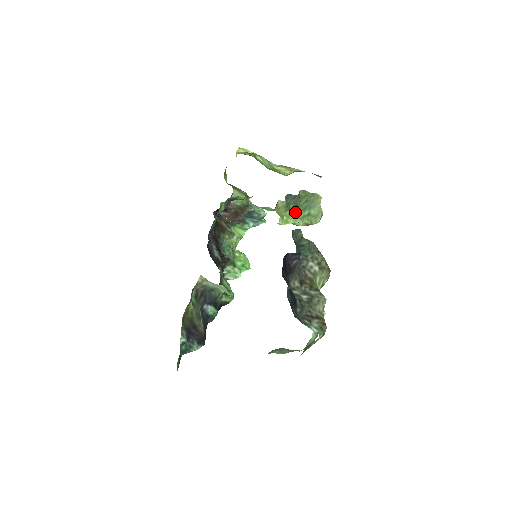
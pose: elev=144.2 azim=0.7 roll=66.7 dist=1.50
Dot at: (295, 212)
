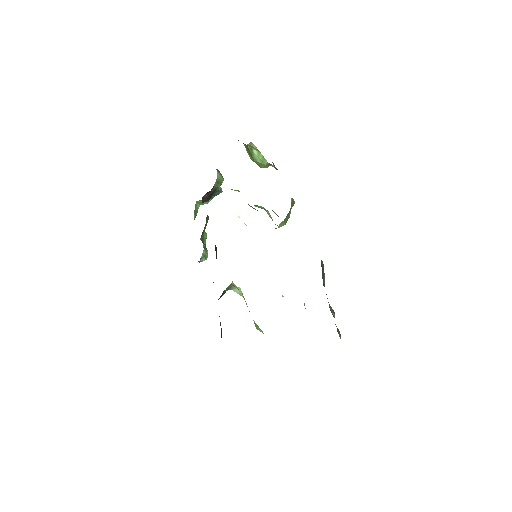
Dot at: occluded
